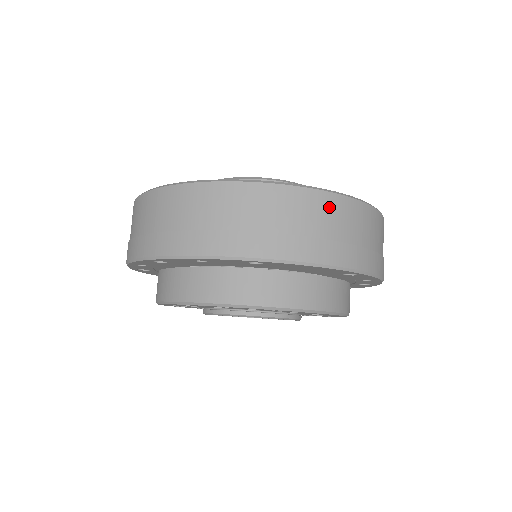
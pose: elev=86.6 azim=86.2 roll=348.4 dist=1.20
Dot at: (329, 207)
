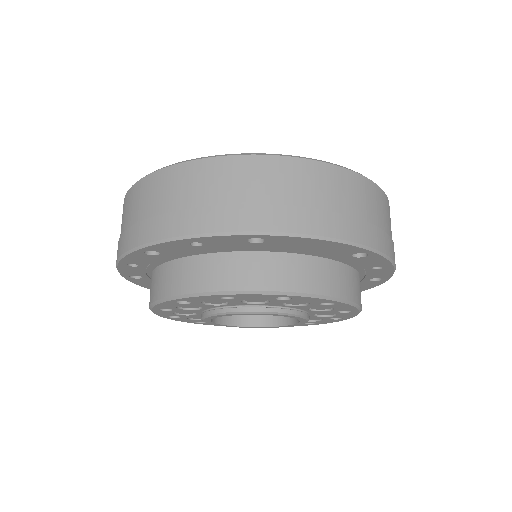
Dot at: (331, 179)
